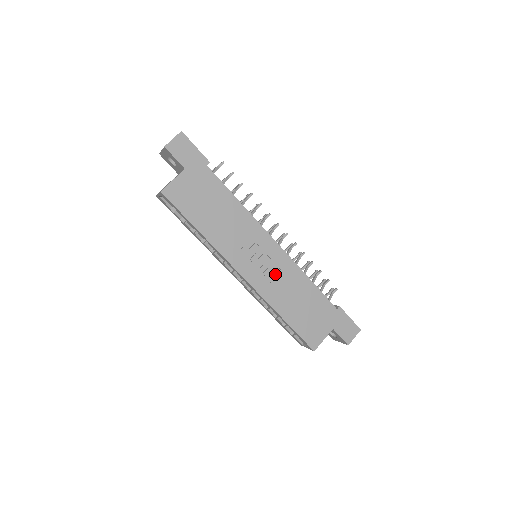
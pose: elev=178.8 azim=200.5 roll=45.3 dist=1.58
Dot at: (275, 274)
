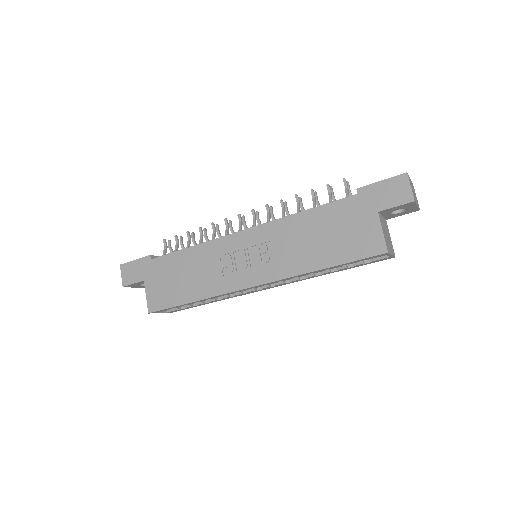
Dot at: (273, 250)
